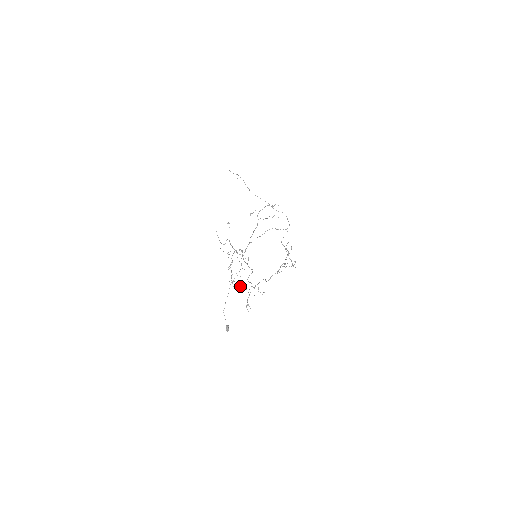
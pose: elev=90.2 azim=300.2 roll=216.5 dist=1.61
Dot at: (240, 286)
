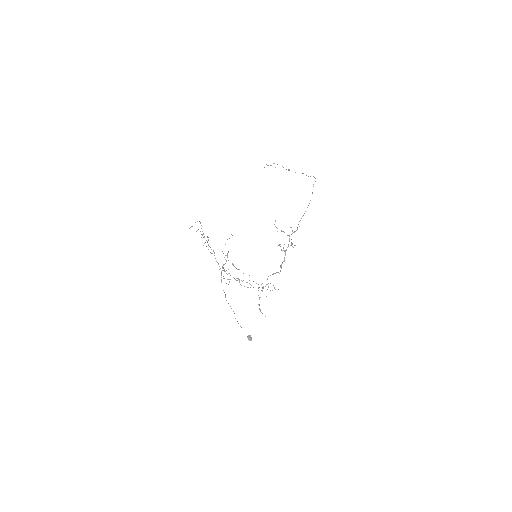
Dot at: occluded
